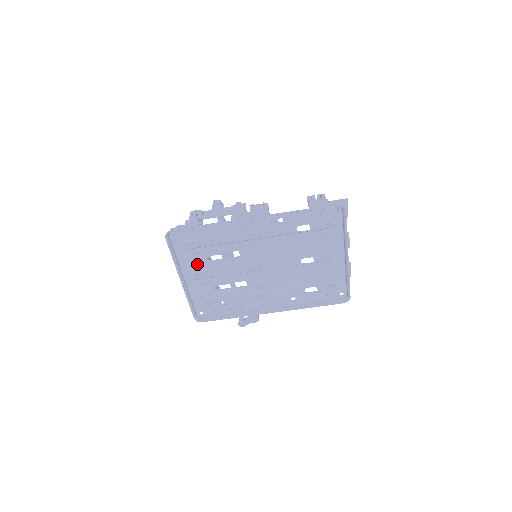
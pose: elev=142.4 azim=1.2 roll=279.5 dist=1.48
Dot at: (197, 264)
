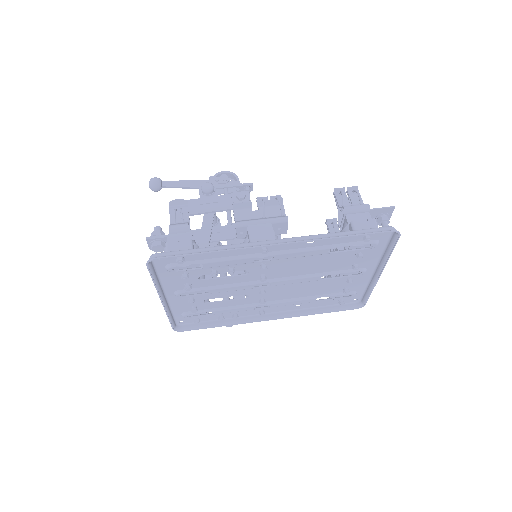
Dot at: (185, 283)
